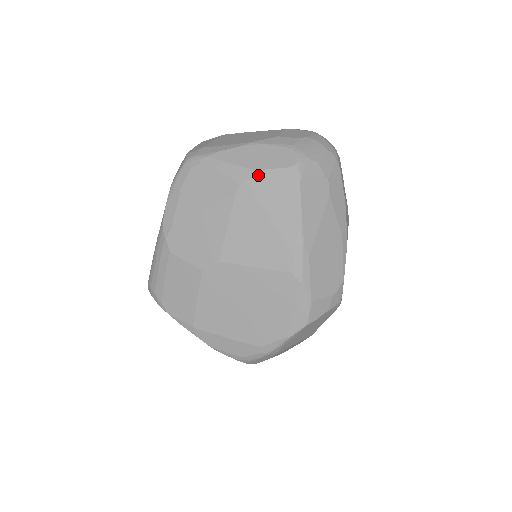
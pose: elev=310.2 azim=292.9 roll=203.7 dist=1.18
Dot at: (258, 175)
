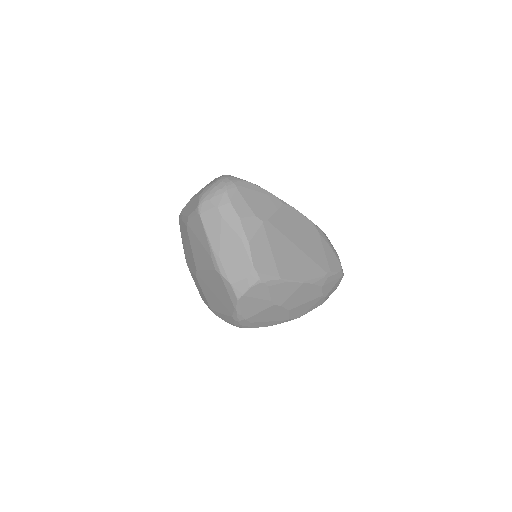
Dot at: (189, 219)
